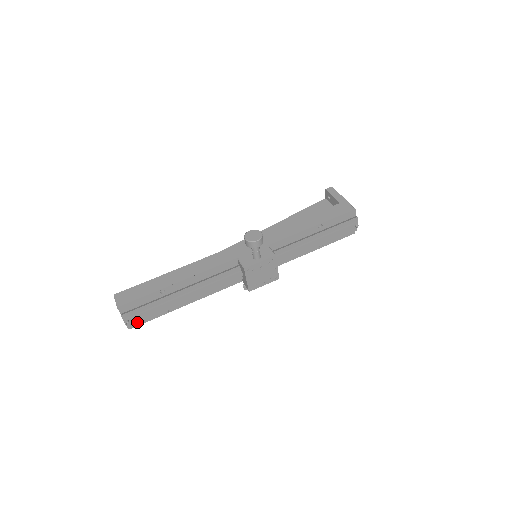
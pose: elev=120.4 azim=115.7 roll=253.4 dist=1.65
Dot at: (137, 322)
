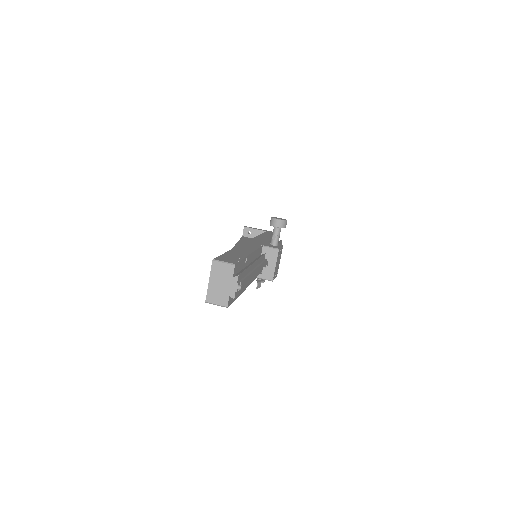
Dot at: (237, 294)
